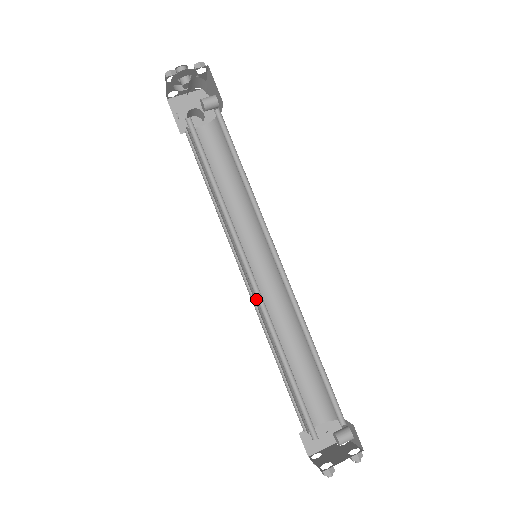
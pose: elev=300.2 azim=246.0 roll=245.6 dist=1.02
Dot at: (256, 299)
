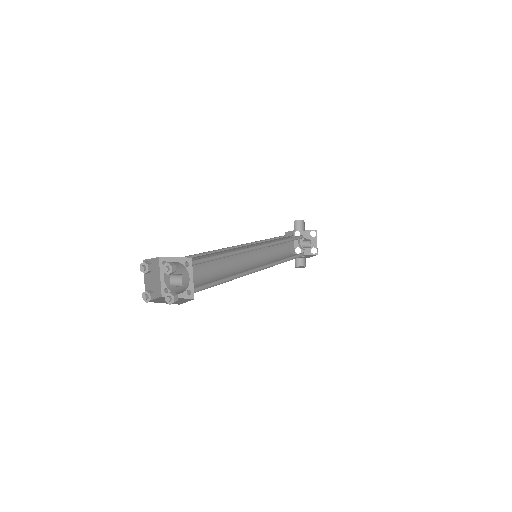
Dot at: (233, 267)
